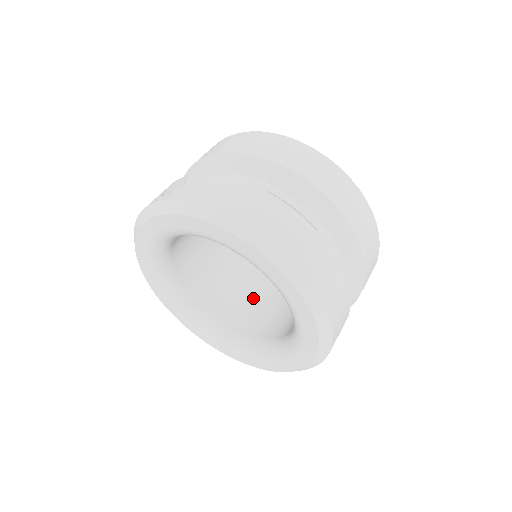
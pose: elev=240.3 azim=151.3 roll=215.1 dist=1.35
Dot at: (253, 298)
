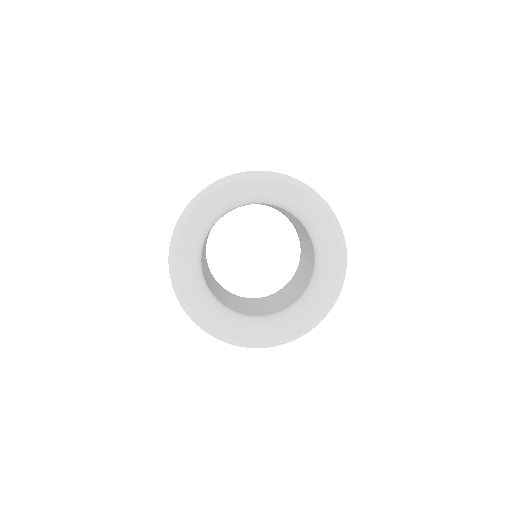
Dot at: (214, 286)
